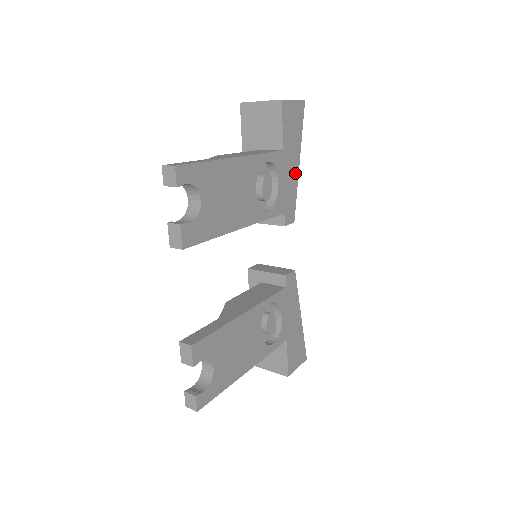
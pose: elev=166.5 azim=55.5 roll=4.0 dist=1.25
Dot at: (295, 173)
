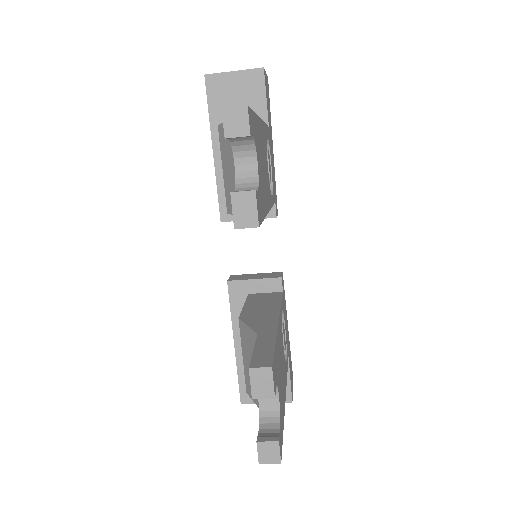
Dot at: (273, 157)
